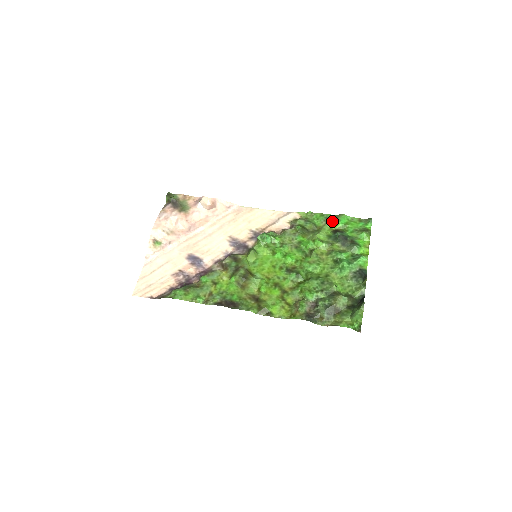
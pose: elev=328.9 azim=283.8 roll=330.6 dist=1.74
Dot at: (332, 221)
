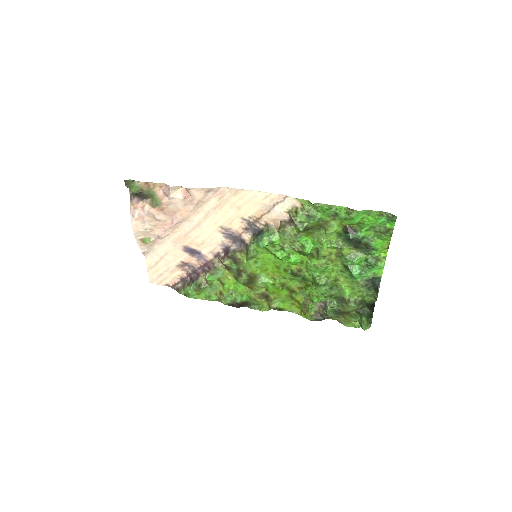
Dot at: (342, 218)
